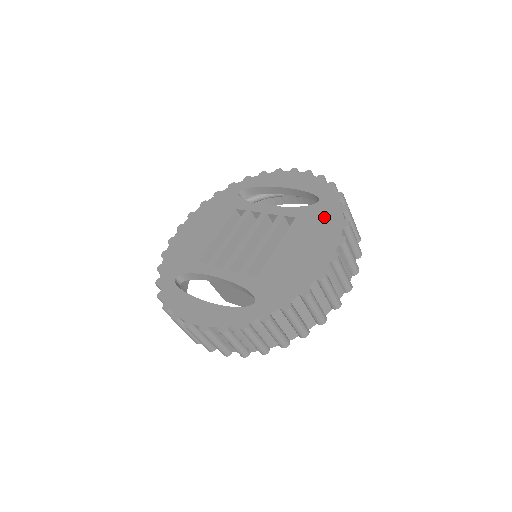
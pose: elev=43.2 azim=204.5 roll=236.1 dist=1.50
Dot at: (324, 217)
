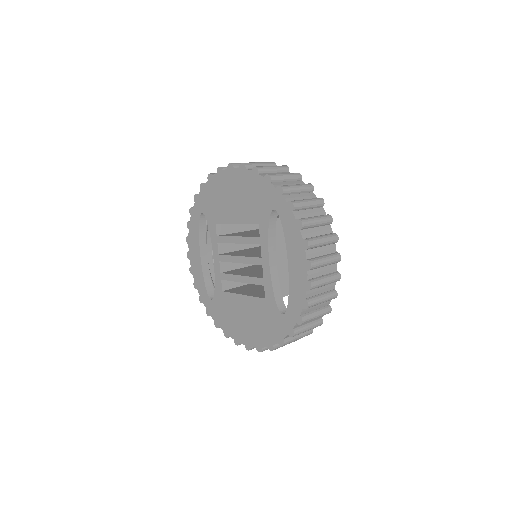
Dot at: (271, 327)
